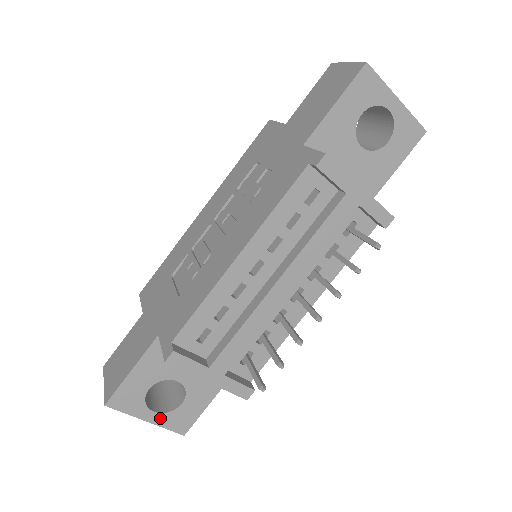
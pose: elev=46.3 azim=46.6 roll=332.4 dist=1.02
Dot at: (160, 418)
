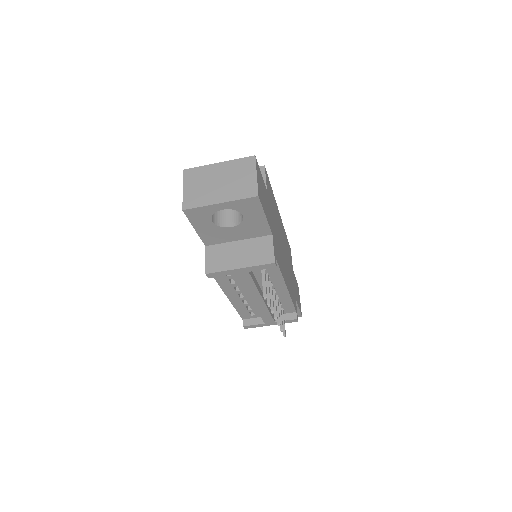
Dot at: occluded
